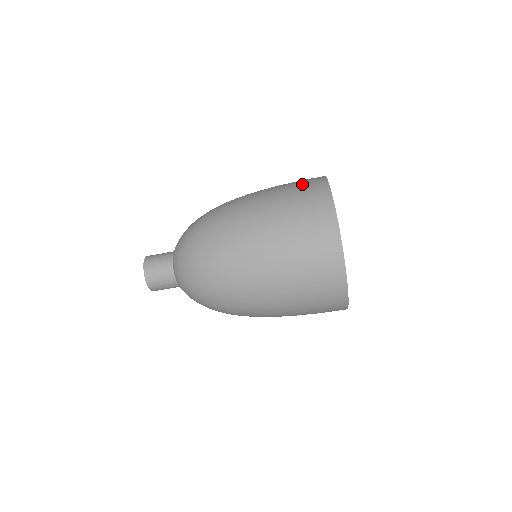
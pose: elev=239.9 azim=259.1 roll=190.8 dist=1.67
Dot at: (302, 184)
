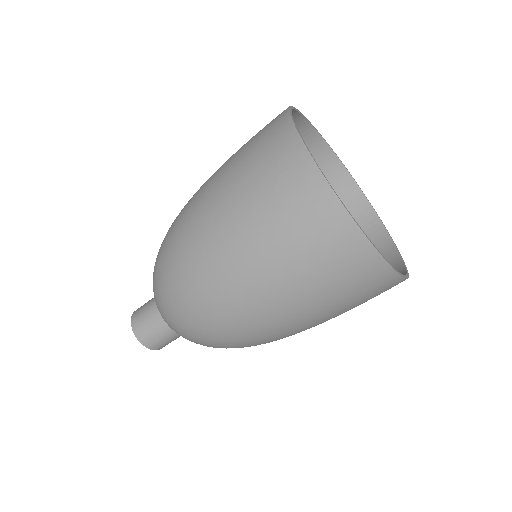
Dot at: occluded
